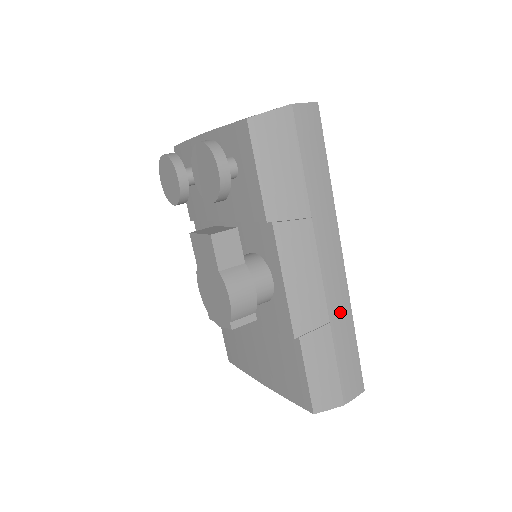
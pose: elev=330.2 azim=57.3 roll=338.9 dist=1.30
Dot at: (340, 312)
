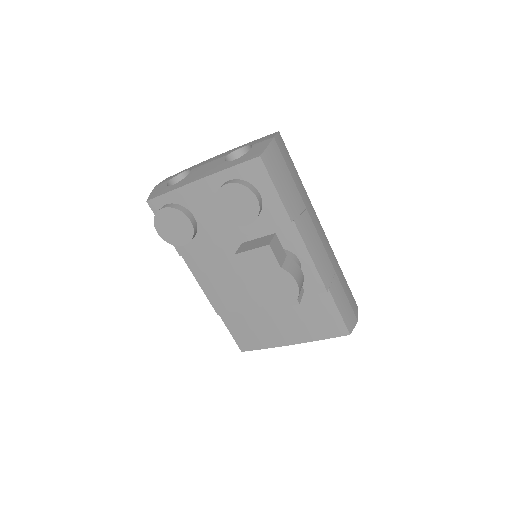
Dot at: (335, 263)
